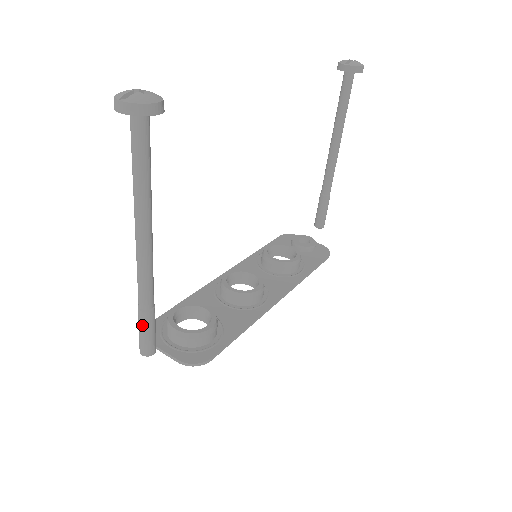
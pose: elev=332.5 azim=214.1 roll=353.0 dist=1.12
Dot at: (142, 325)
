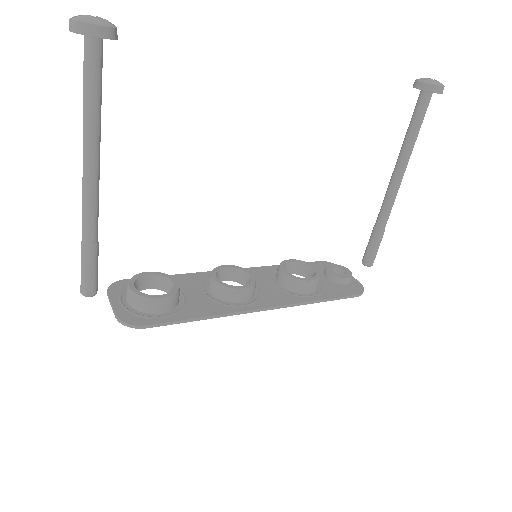
Dot at: (81, 259)
